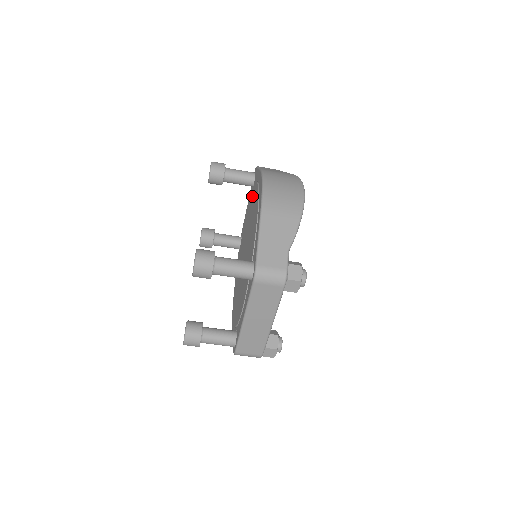
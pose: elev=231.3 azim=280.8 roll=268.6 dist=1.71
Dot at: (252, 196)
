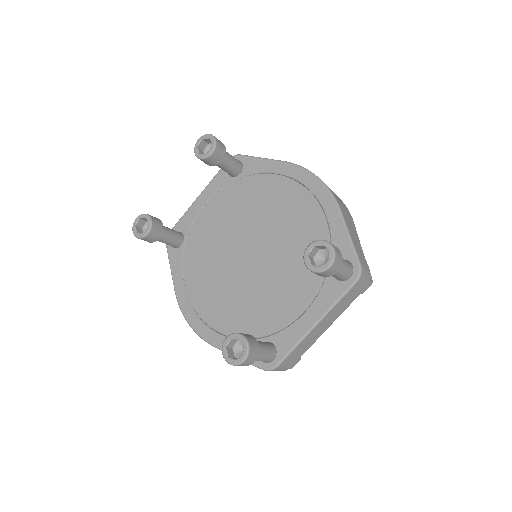
Dot at: (248, 187)
